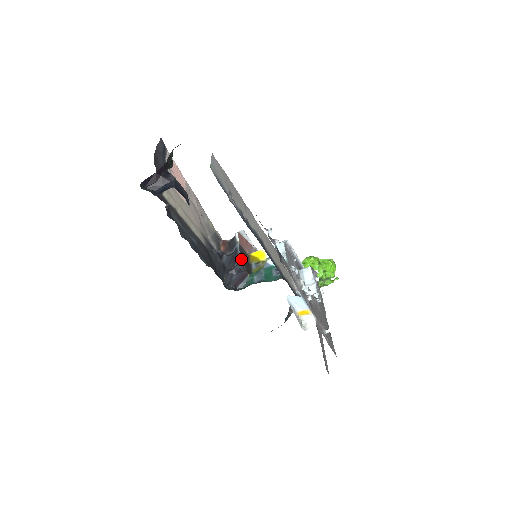
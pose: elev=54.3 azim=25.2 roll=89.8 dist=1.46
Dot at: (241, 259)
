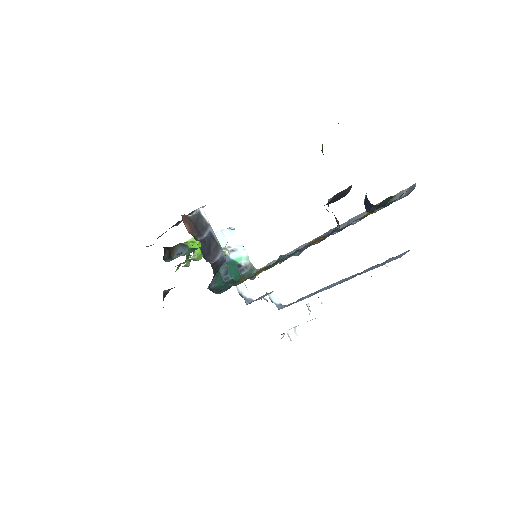
Dot at: (223, 252)
